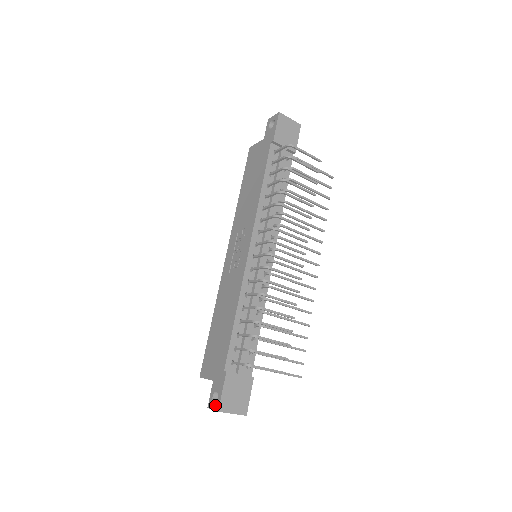
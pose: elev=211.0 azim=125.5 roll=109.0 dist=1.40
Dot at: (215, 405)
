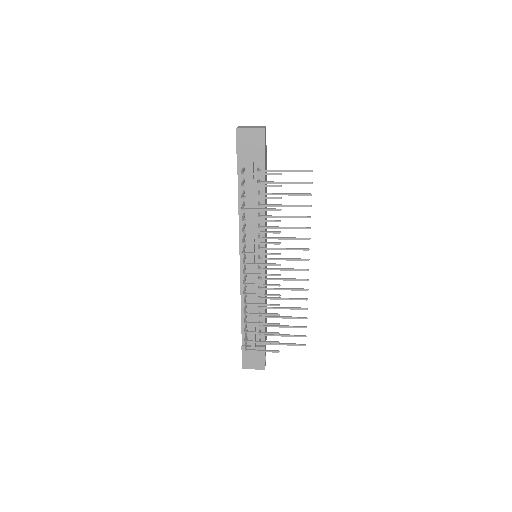
Dot at: occluded
